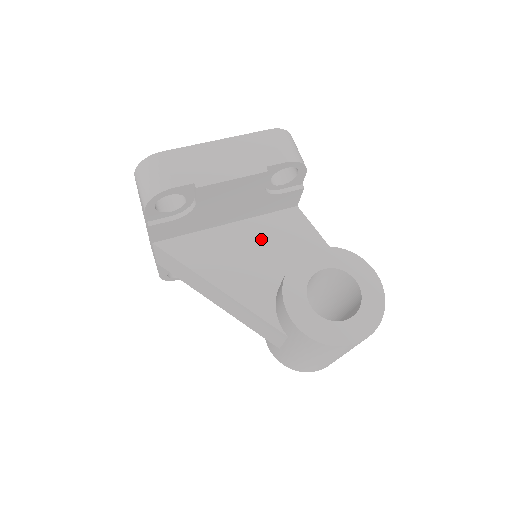
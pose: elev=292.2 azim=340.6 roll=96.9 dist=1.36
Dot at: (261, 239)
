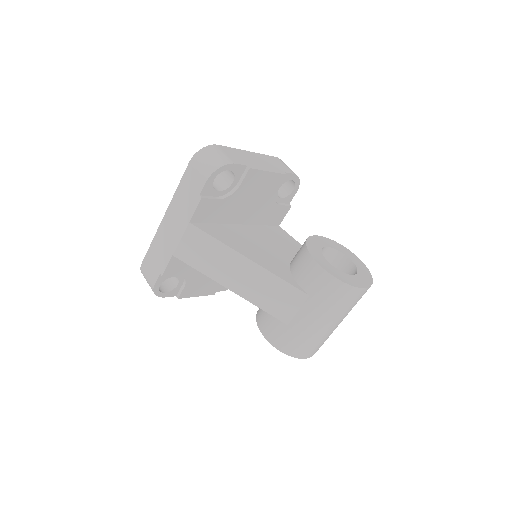
Dot at: (265, 238)
